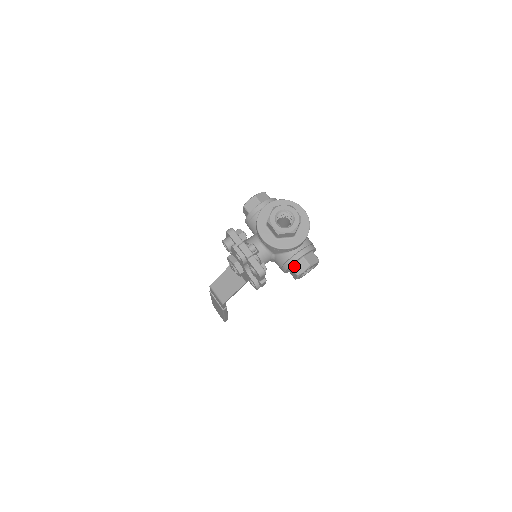
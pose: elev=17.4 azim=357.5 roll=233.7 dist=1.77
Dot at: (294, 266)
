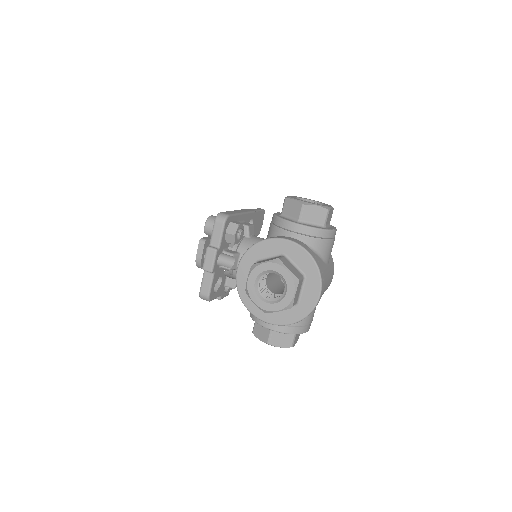
Dot at: occluded
